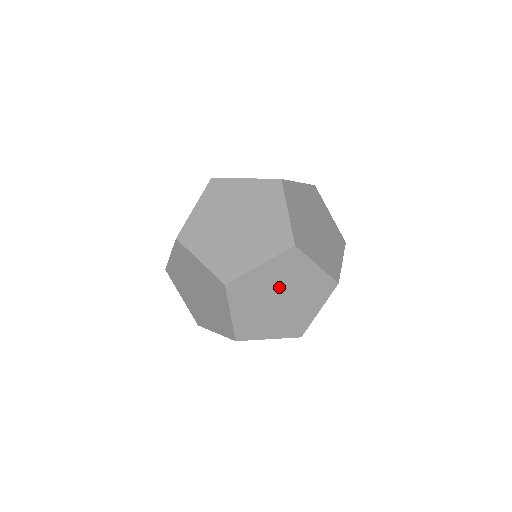
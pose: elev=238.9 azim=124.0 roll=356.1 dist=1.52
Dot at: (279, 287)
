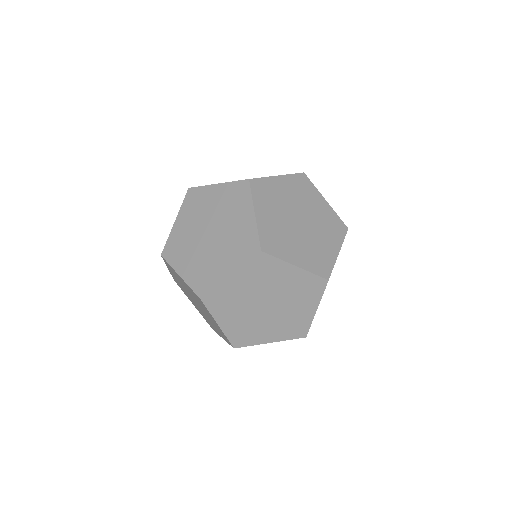
Dot at: occluded
